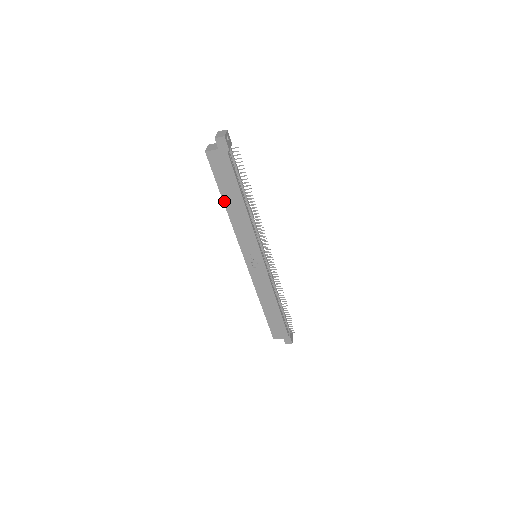
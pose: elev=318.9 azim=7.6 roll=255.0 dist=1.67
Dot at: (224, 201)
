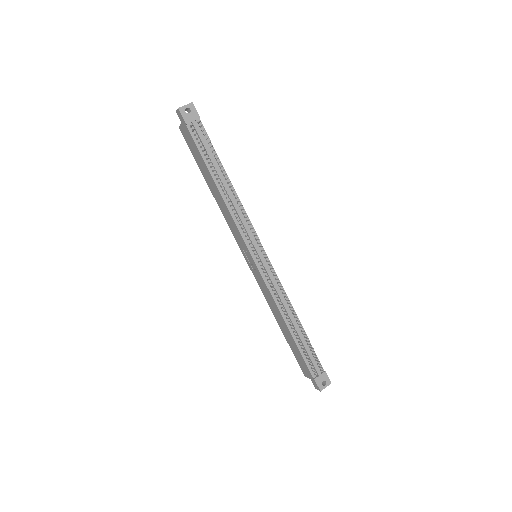
Dot at: (207, 183)
